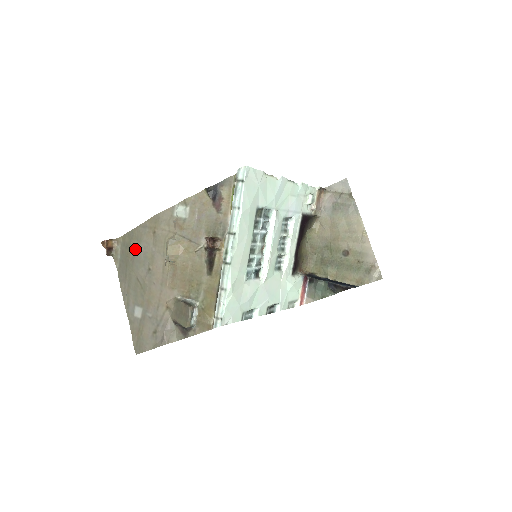
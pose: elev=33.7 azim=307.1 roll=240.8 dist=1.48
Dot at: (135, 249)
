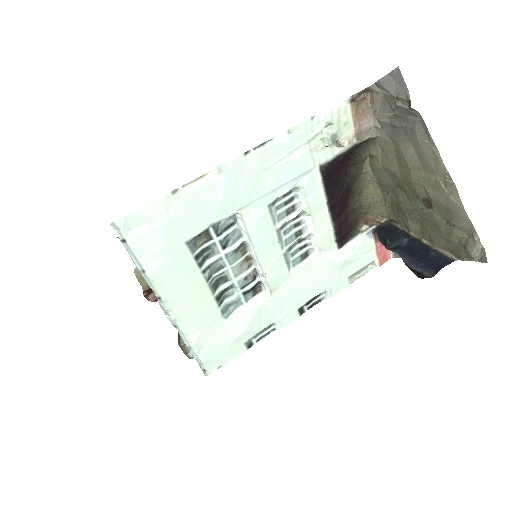
Dot at: occluded
